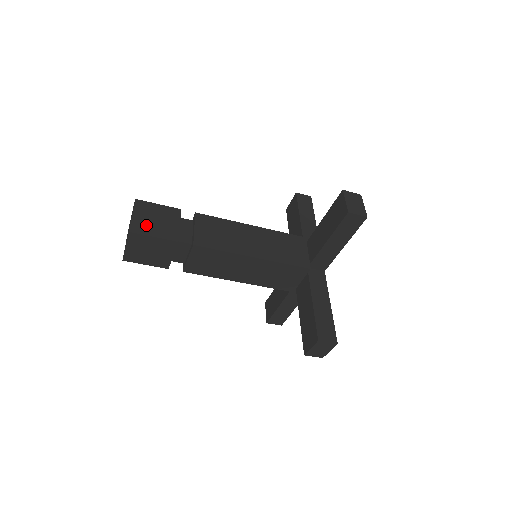
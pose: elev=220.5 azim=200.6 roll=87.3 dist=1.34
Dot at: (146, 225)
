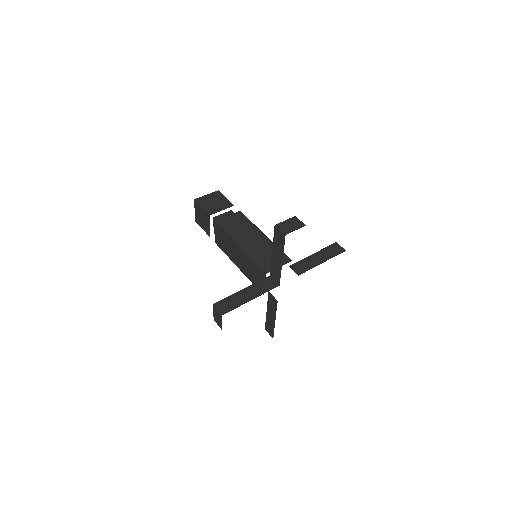
Dot at: (206, 201)
